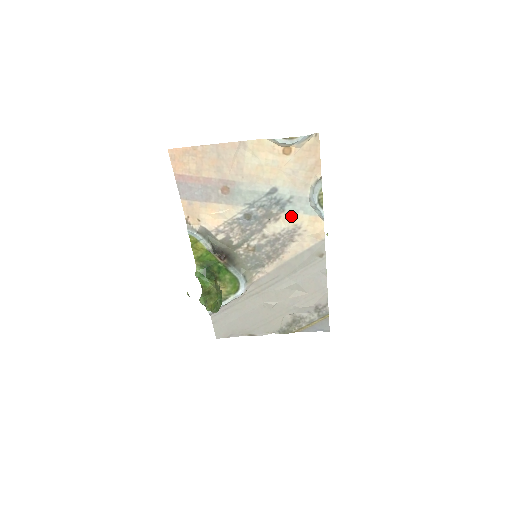
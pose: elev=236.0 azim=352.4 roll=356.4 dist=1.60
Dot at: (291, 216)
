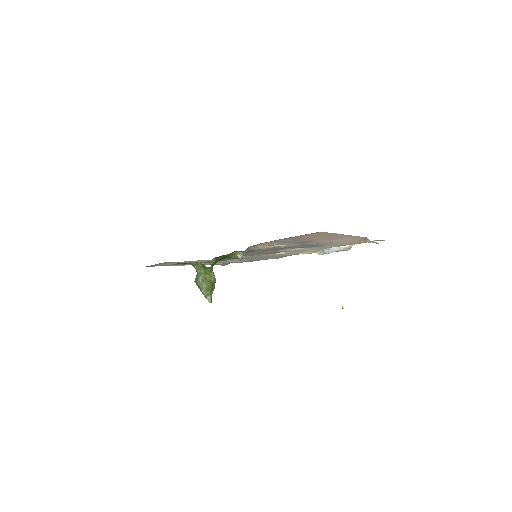
Dot at: (307, 249)
